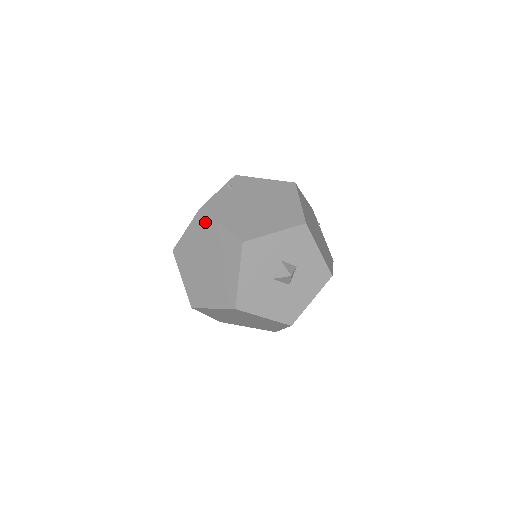
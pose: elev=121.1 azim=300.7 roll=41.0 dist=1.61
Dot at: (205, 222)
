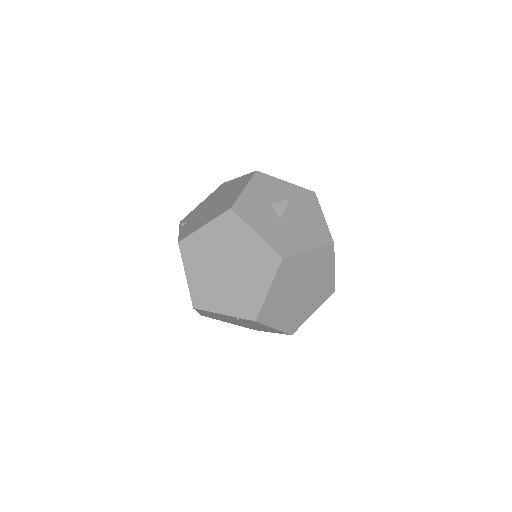
Dot at: (192, 244)
